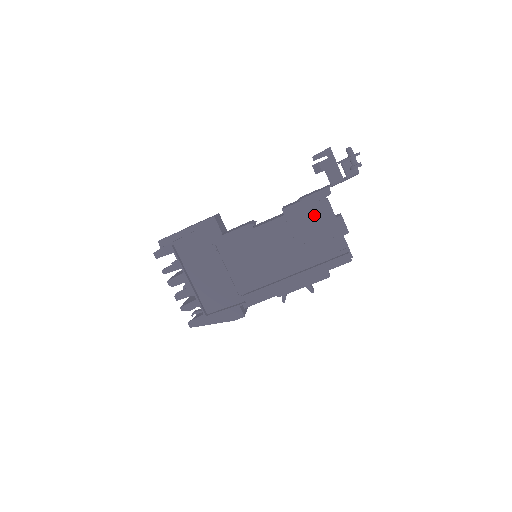
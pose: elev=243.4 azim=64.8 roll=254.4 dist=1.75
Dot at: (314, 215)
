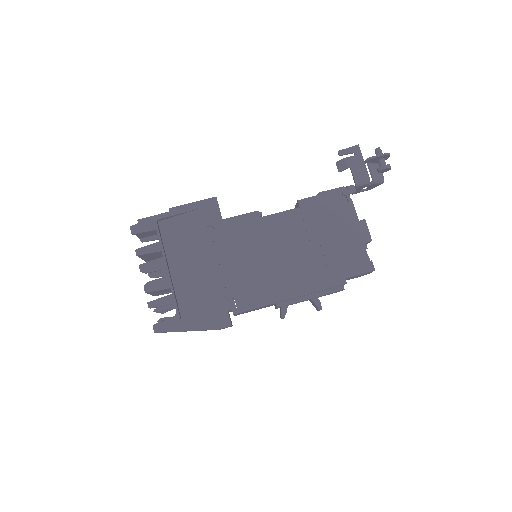
Dot at: (334, 212)
